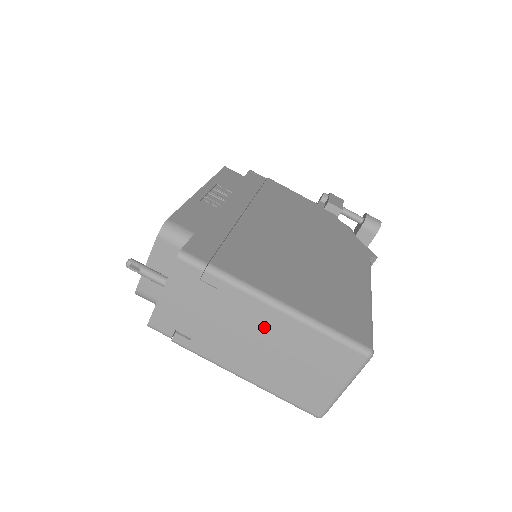
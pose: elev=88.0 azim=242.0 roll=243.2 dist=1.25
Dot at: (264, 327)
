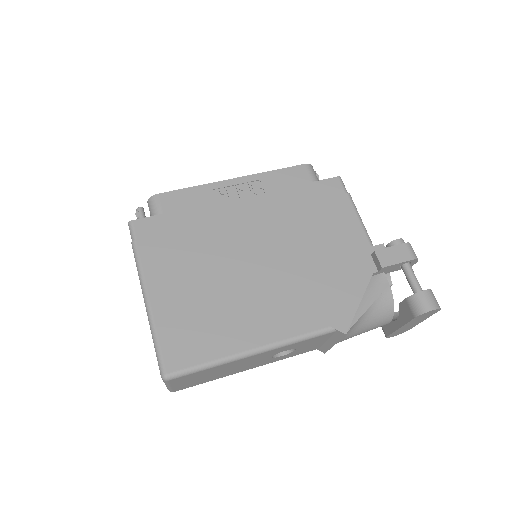
Dot at: occluded
